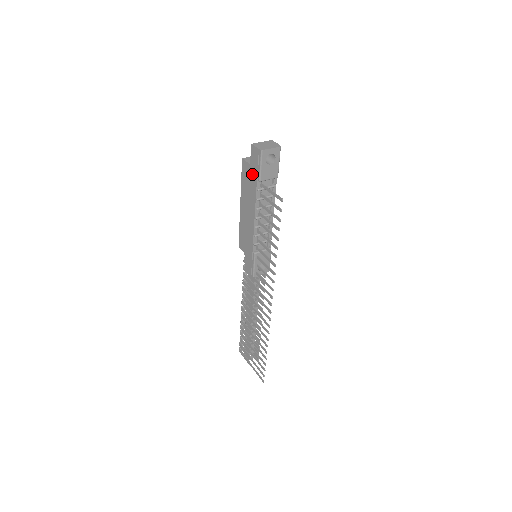
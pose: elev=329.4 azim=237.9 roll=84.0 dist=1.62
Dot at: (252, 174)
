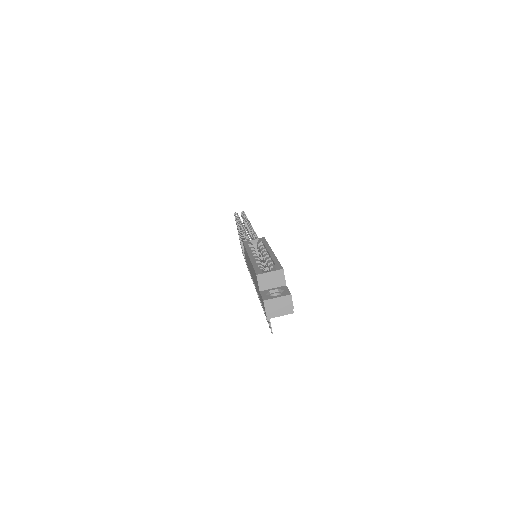
Dot at: (259, 293)
